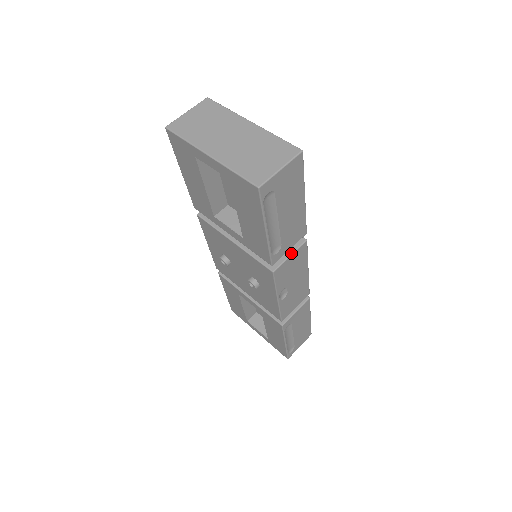
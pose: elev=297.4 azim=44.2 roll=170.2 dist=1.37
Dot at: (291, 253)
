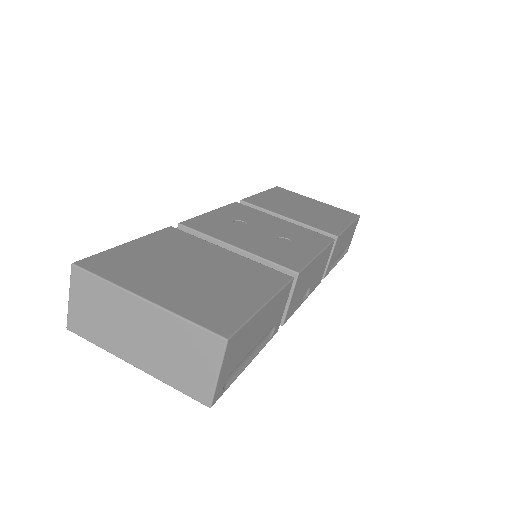
Dot at: (289, 297)
